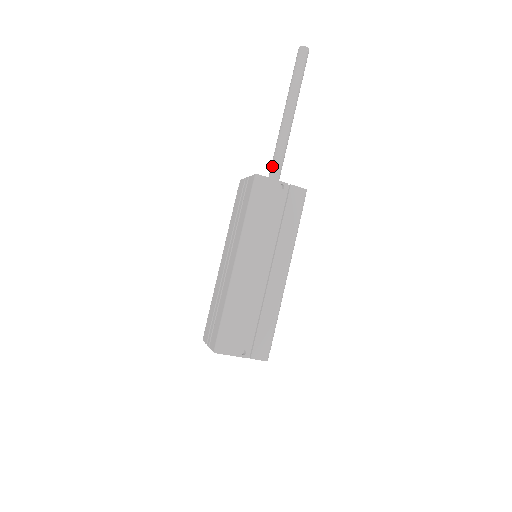
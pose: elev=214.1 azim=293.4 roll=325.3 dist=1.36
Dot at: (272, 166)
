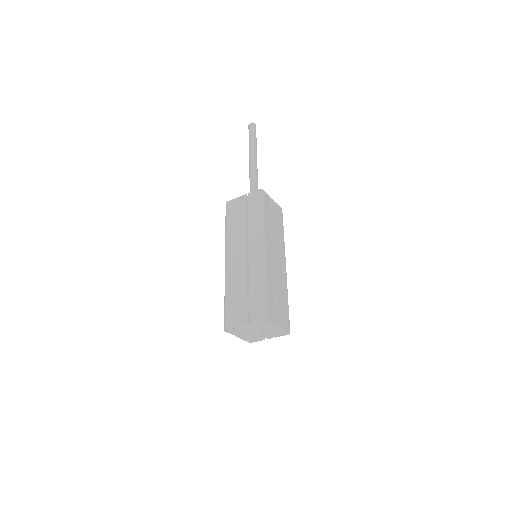
Dot at: occluded
